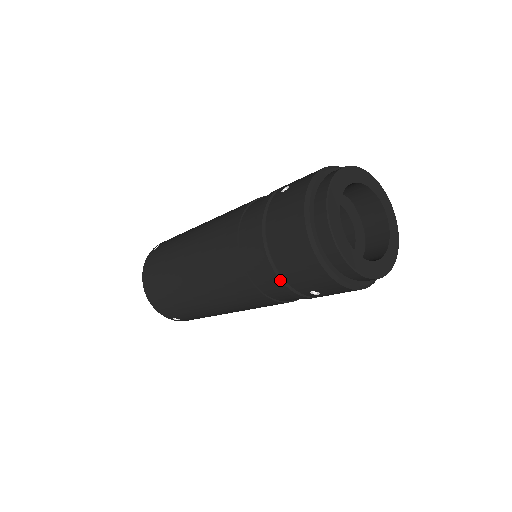
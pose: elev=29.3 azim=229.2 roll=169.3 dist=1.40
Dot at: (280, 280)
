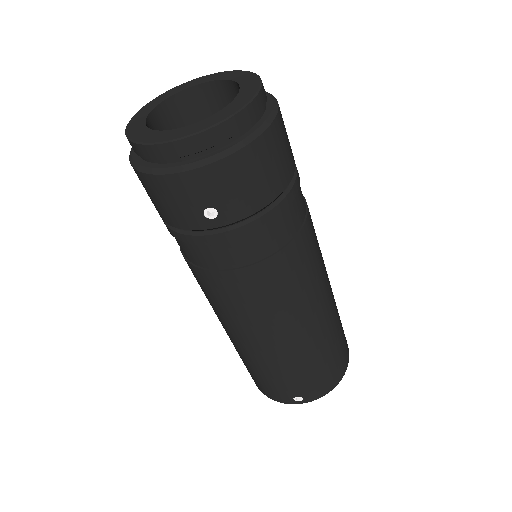
Dot at: (186, 235)
